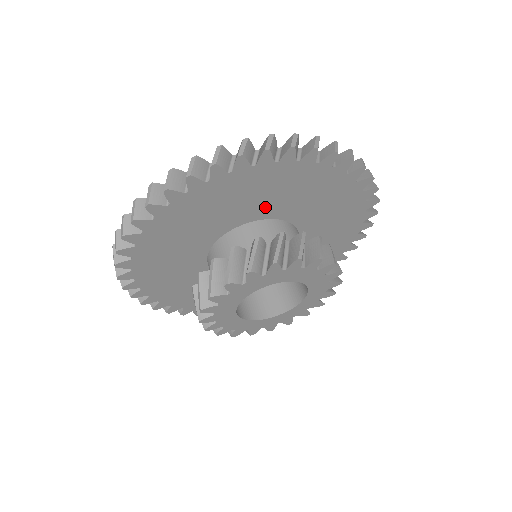
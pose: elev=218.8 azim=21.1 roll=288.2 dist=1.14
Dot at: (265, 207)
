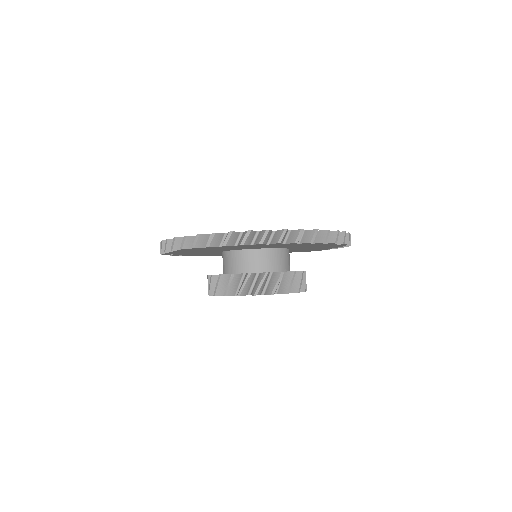
Dot at: (277, 247)
